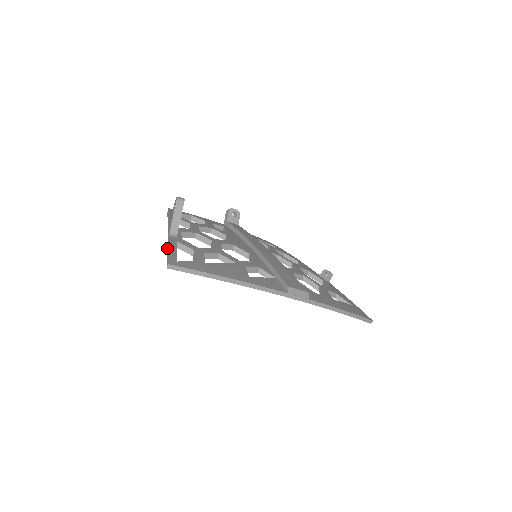
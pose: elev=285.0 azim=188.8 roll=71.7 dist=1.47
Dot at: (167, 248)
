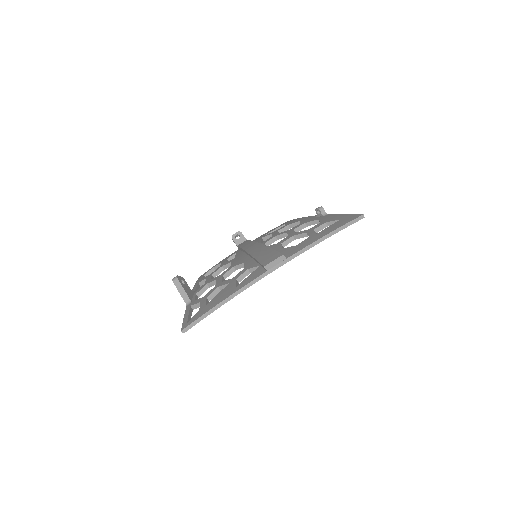
Dot at: occluded
